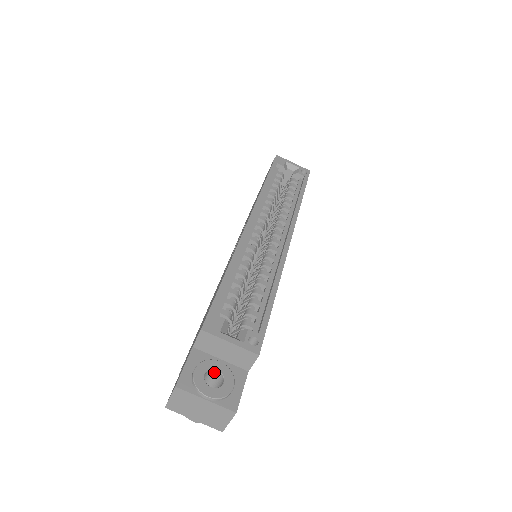
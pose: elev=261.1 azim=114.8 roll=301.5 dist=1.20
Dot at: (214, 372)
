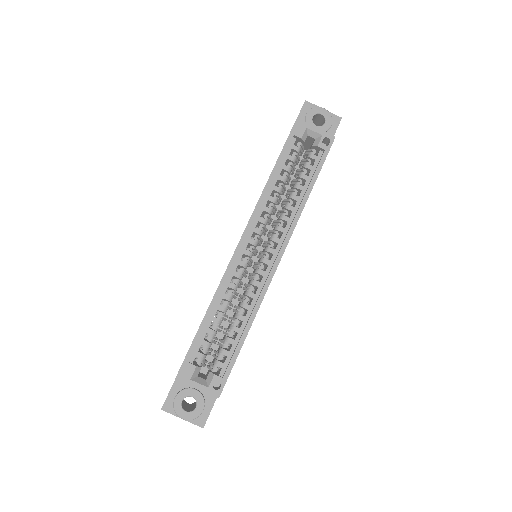
Dot at: (191, 396)
